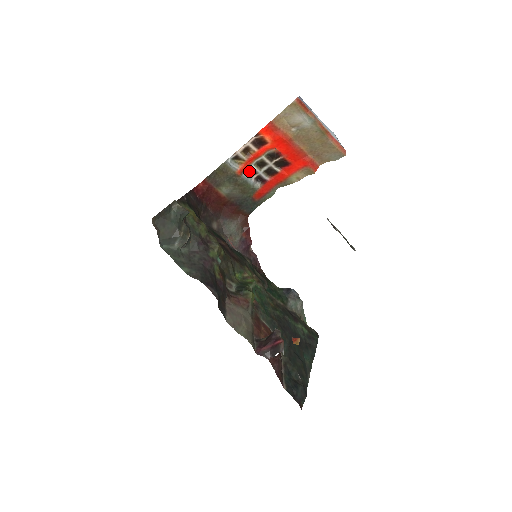
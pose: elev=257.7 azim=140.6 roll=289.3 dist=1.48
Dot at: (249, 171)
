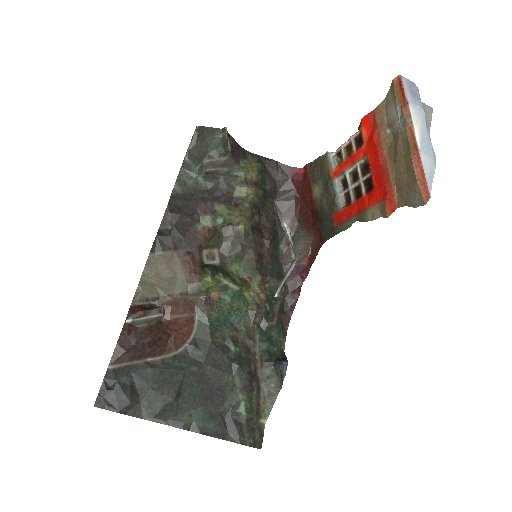
Dot at: (345, 181)
